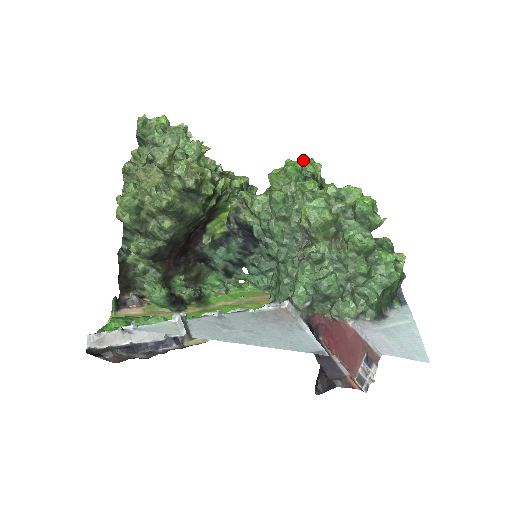
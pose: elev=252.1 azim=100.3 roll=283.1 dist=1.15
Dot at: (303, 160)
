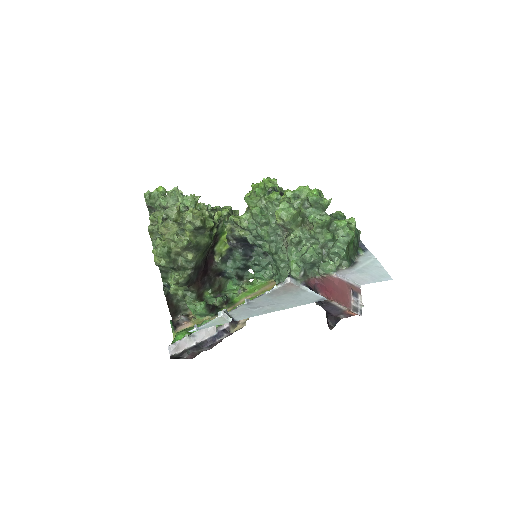
Dot at: (263, 181)
